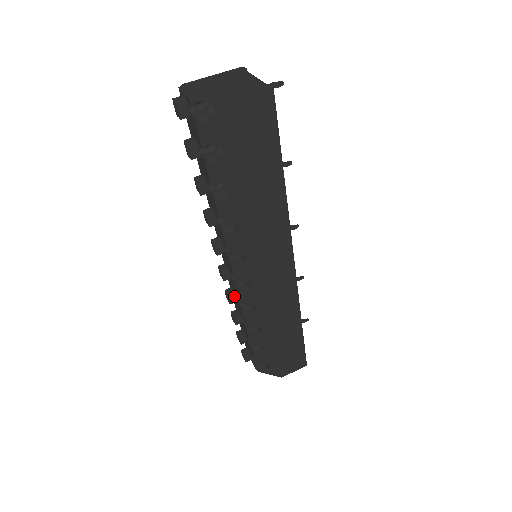
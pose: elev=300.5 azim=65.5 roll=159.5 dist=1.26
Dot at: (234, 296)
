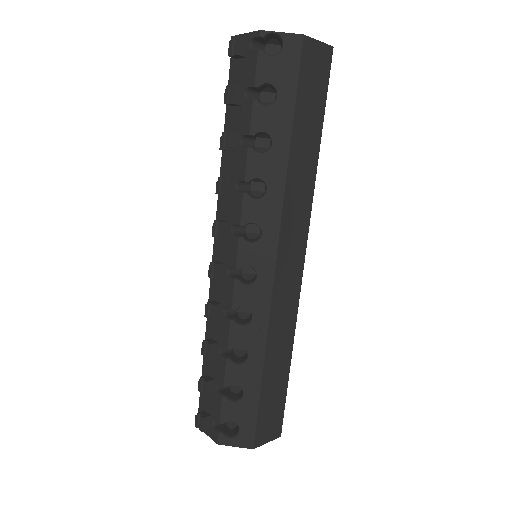
Dot at: (219, 309)
